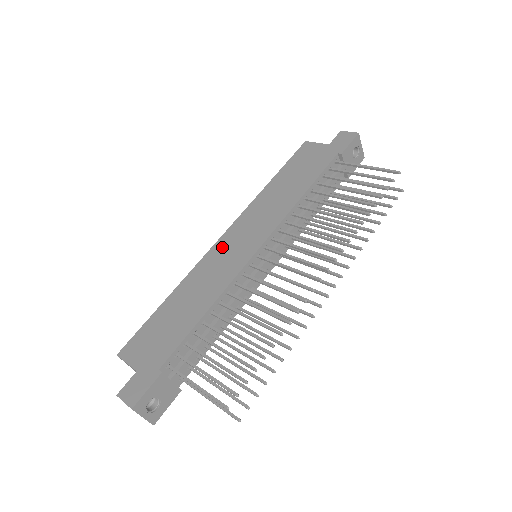
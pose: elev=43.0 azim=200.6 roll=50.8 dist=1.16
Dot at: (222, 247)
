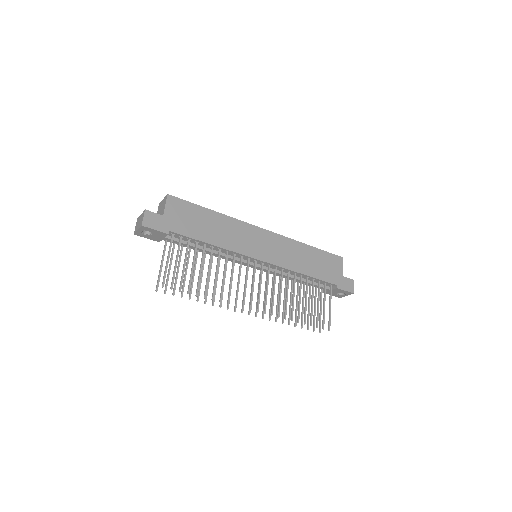
Dot at: (256, 233)
